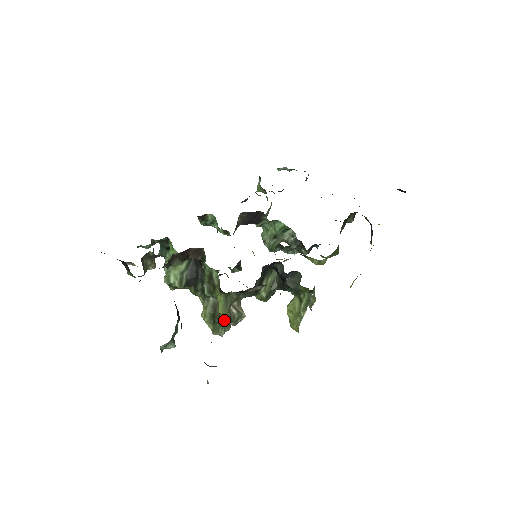
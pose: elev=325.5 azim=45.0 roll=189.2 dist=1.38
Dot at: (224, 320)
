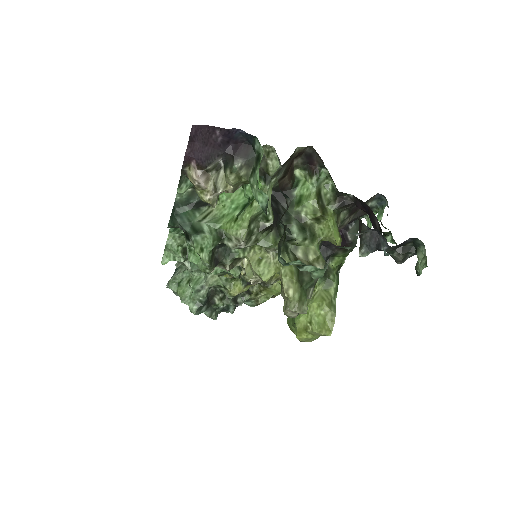
Dot at: occluded
